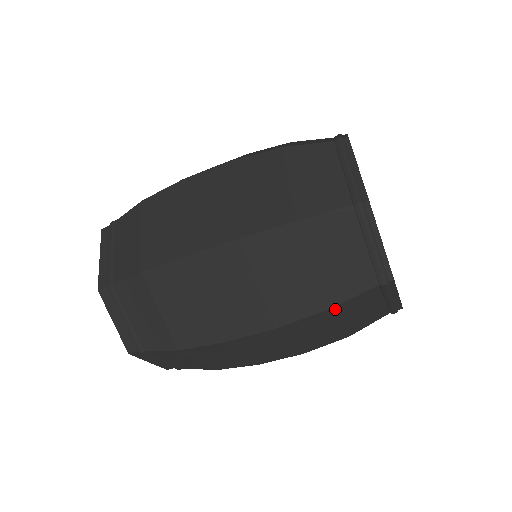
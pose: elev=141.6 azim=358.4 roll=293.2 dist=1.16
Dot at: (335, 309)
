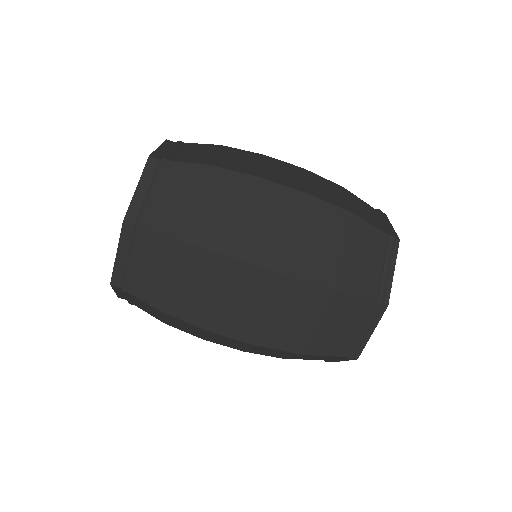
Dot at: (307, 355)
